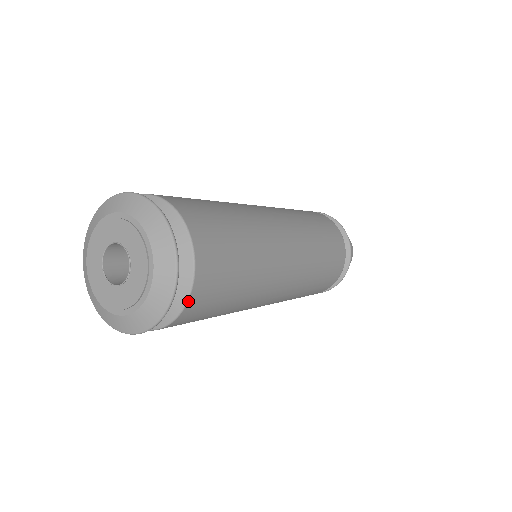
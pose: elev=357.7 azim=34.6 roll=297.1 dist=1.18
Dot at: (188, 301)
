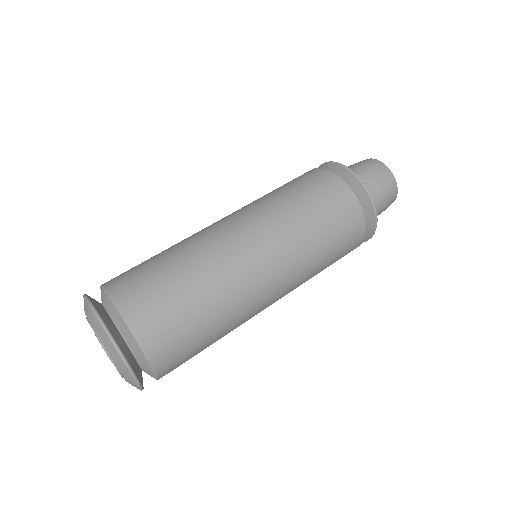
Dot at: (156, 373)
